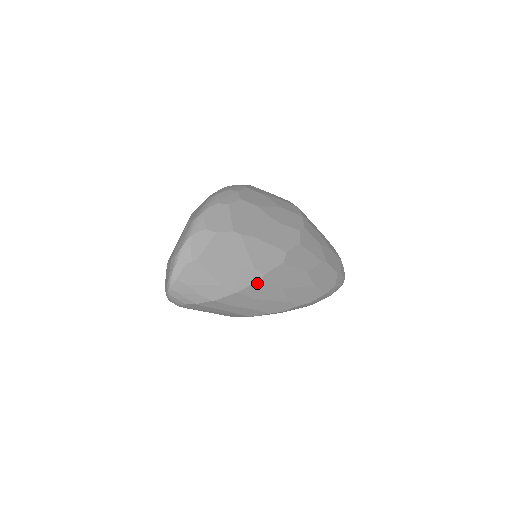
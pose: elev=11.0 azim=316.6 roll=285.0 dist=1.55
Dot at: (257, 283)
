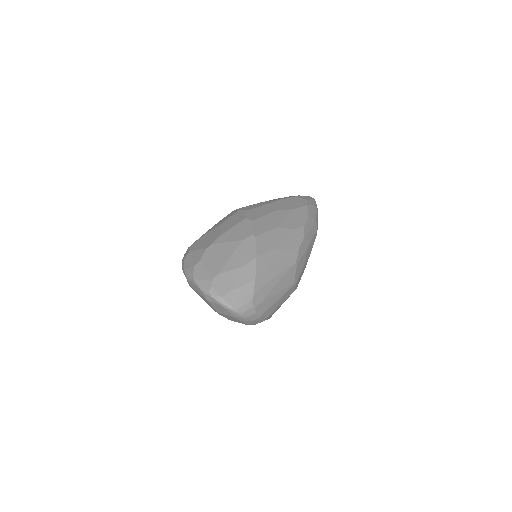
Dot at: (257, 241)
